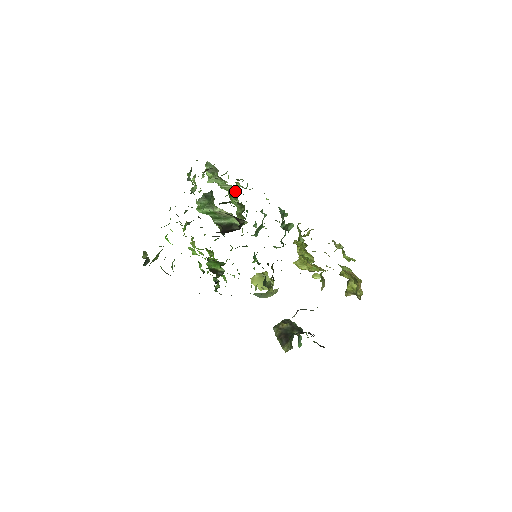
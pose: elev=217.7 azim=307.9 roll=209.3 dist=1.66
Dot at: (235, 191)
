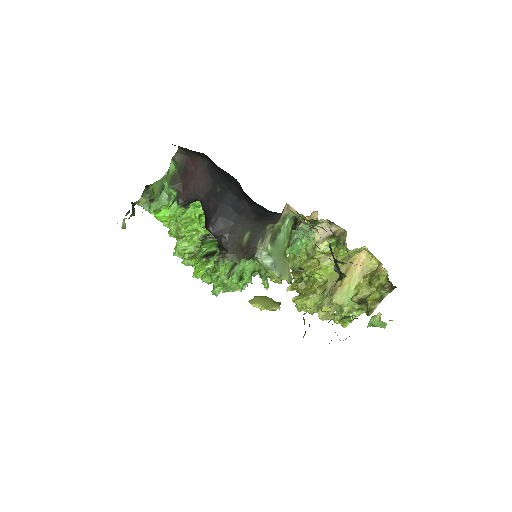
Dot at: occluded
